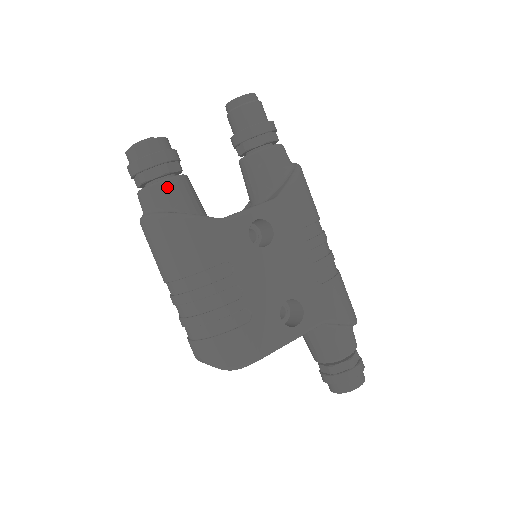
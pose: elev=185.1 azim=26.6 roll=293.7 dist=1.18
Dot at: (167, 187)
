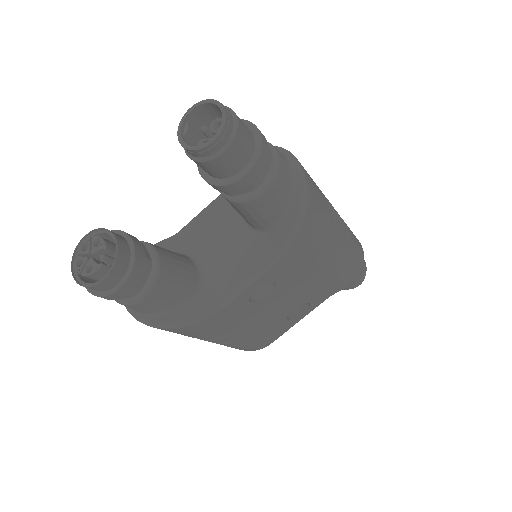
Dot at: (145, 304)
